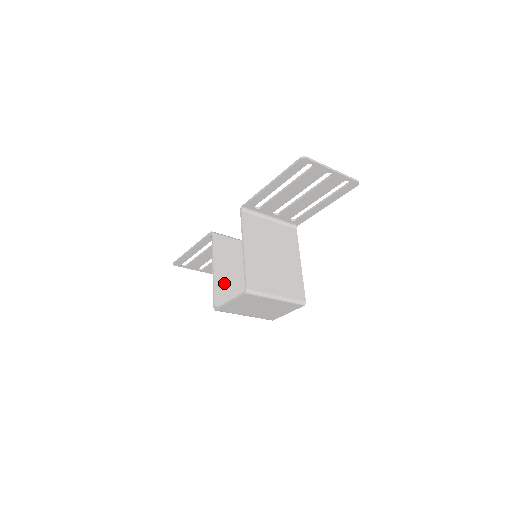
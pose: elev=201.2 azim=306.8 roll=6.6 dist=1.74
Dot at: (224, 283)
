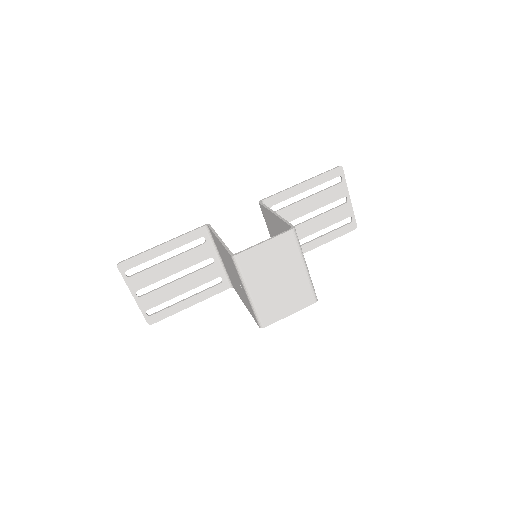
Dot at: occluded
